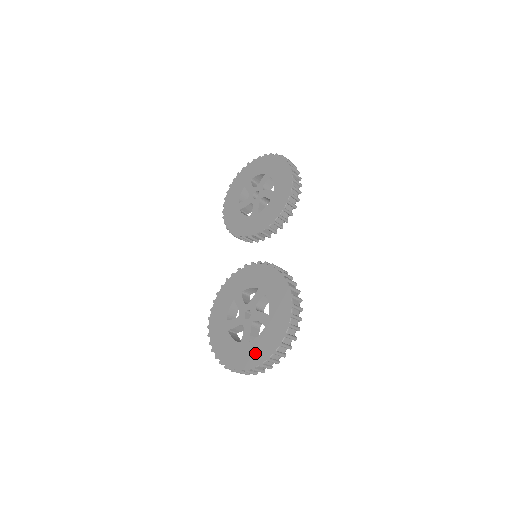
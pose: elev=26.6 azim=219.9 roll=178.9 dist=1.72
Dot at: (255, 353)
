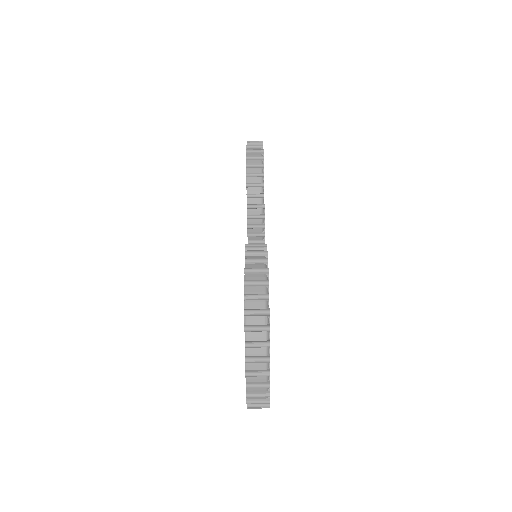
Dot at: occluded
